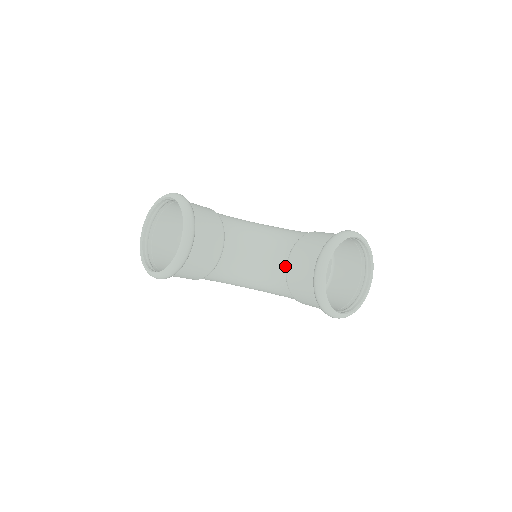
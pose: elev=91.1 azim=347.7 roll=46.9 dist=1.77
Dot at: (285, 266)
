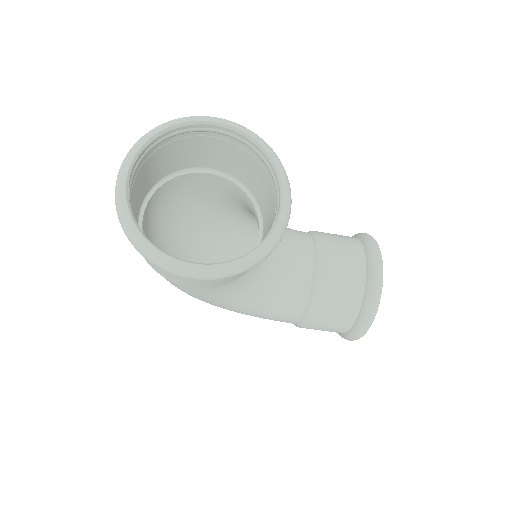
Dot at: (312, 271)
